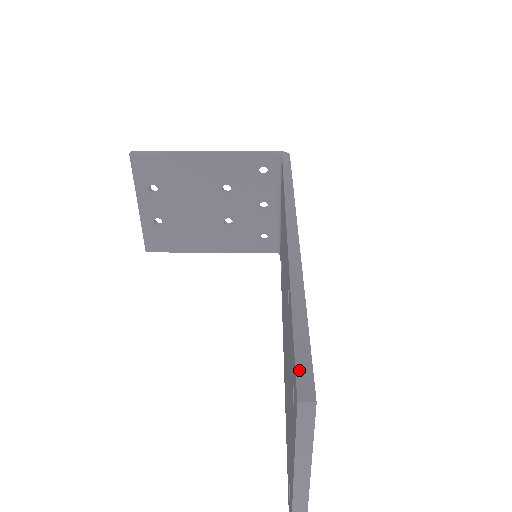
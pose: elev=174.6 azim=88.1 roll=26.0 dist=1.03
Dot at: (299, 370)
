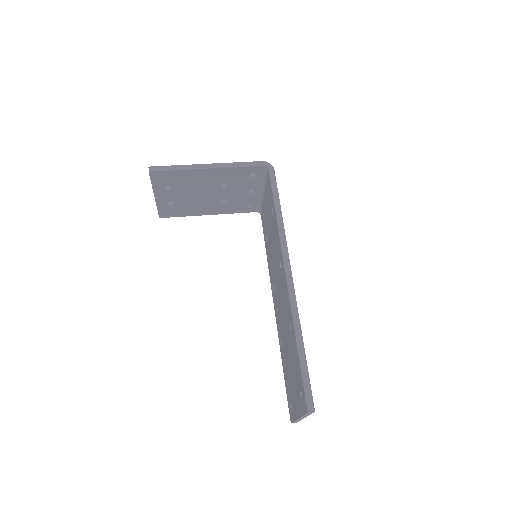
Dot at: (306, 395)
